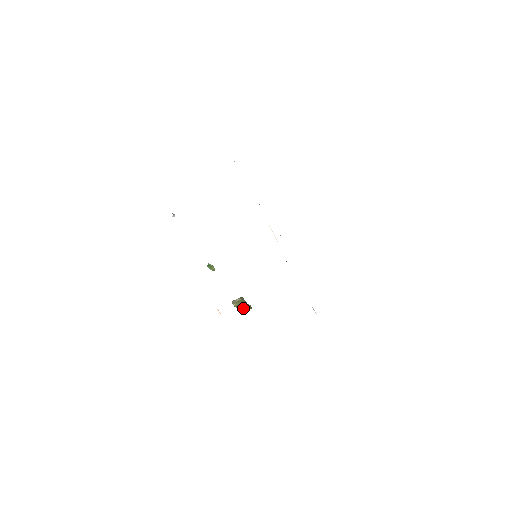
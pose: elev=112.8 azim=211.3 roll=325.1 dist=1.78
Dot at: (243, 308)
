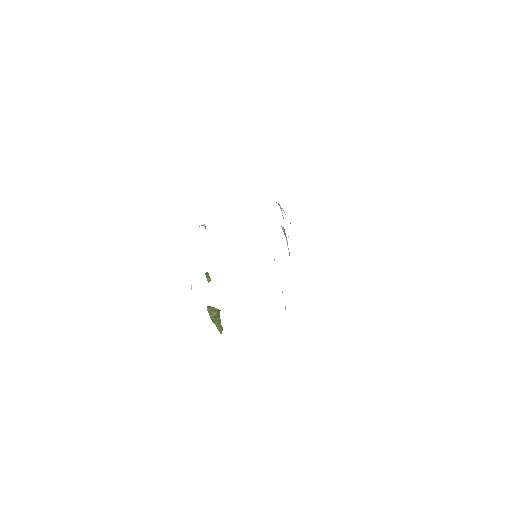
Dot at: (214, 320)
